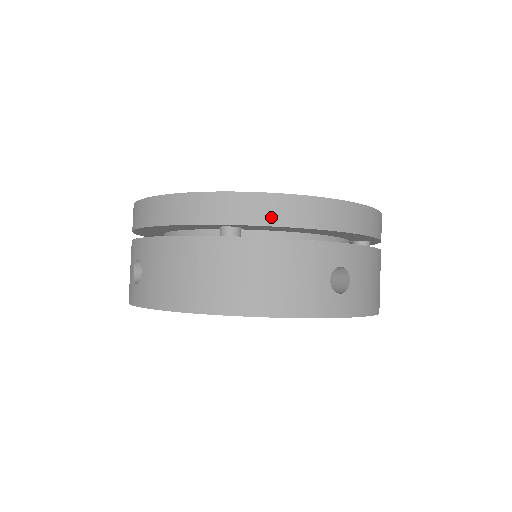
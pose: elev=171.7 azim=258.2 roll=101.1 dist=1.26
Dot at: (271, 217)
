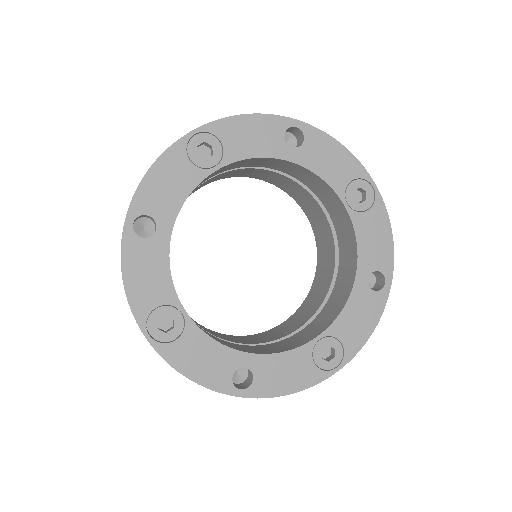
Dot at: occluded
